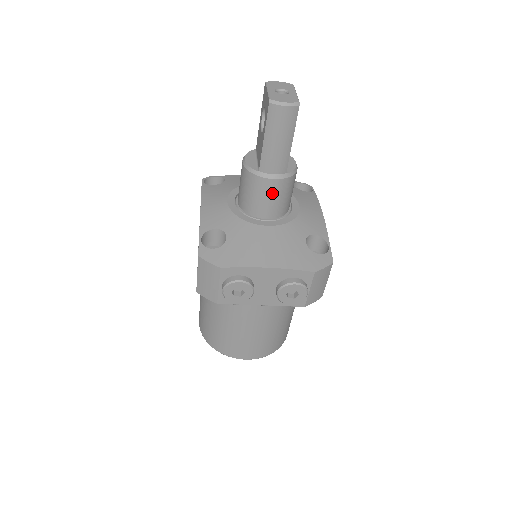
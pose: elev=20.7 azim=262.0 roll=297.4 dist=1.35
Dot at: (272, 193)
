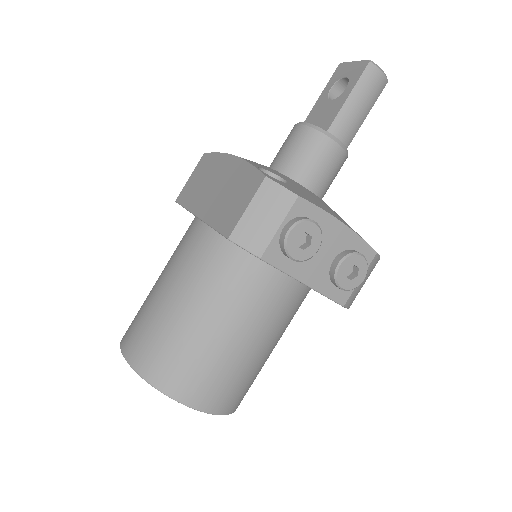
Dot at: (330, 162)
